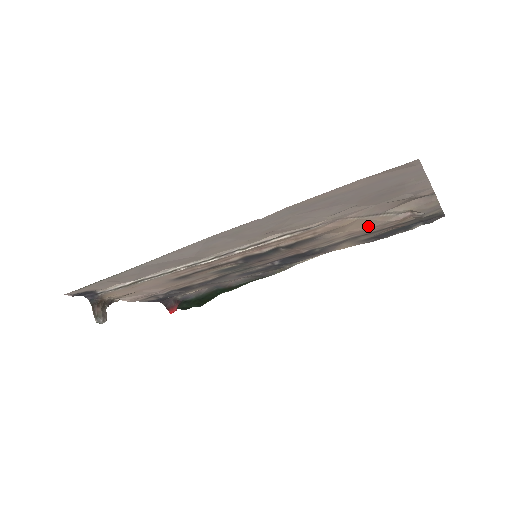
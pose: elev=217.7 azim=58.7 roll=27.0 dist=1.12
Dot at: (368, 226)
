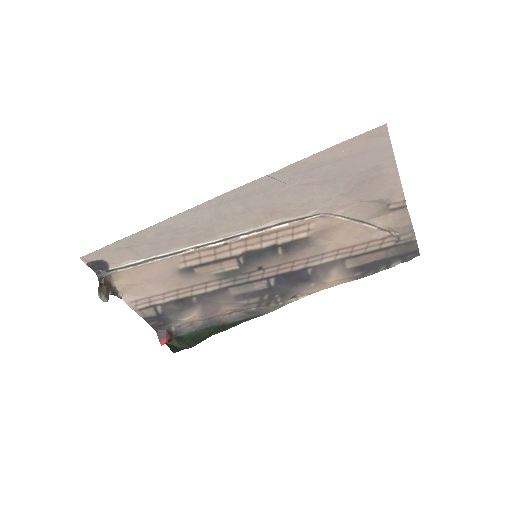
Dot at: (354, 240)
